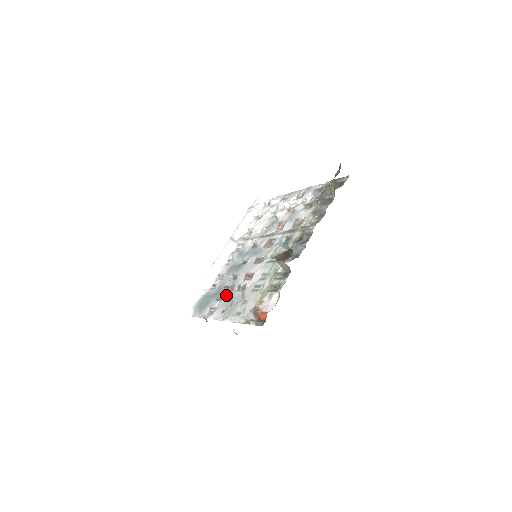
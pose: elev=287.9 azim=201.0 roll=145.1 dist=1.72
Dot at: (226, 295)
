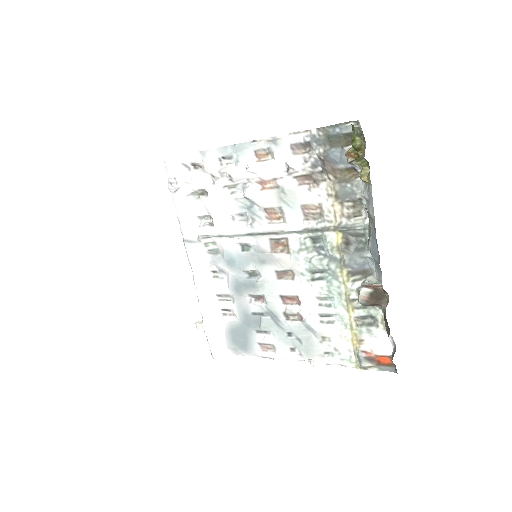
Dot at: (273, 327)
